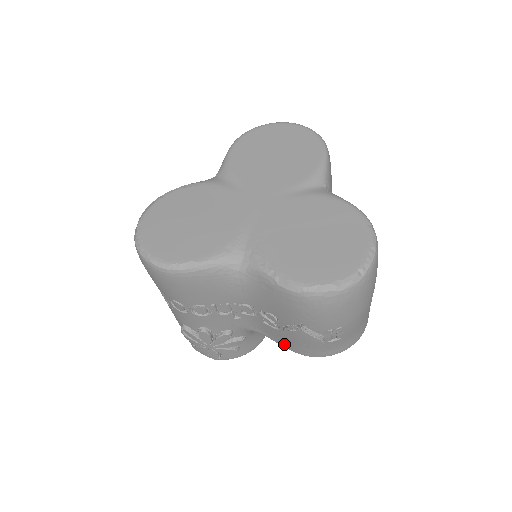
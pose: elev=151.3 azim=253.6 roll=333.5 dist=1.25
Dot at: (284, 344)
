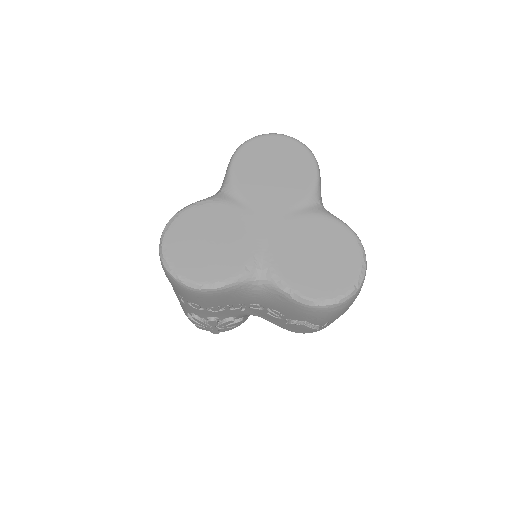
Dot at: (280, 326)
